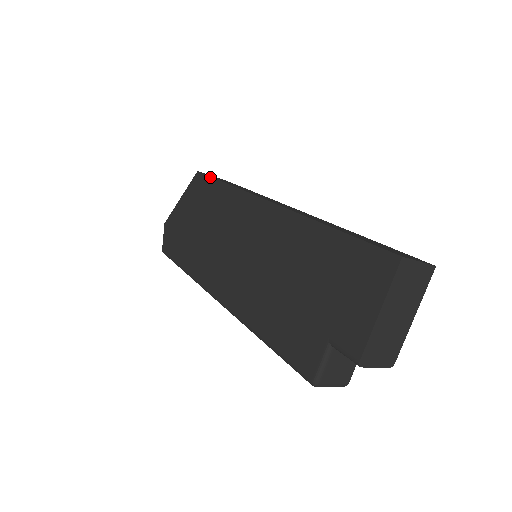
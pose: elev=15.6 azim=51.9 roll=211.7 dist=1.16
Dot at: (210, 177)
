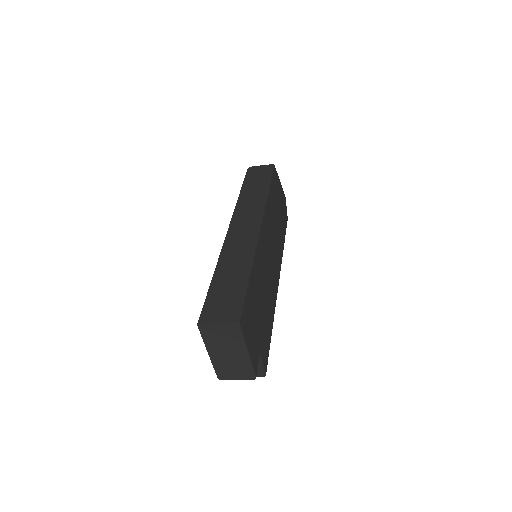
Dot at: (244, 180)
